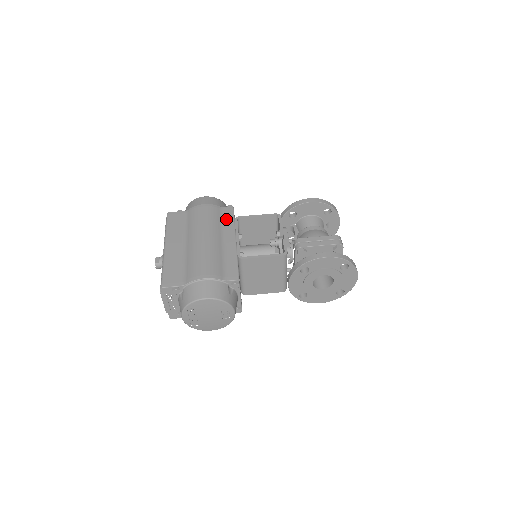
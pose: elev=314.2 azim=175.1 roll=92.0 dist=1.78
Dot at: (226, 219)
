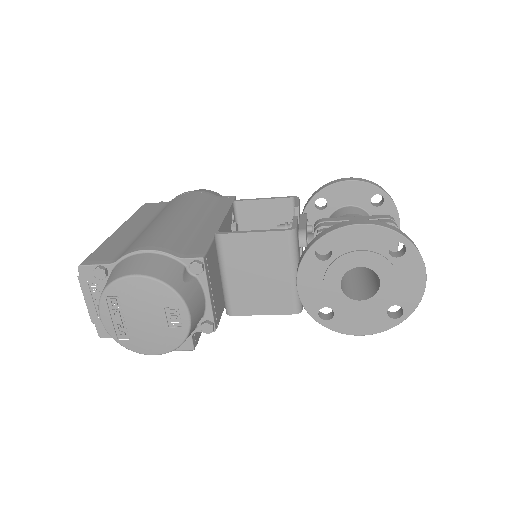
Dot at: (218, 205)
